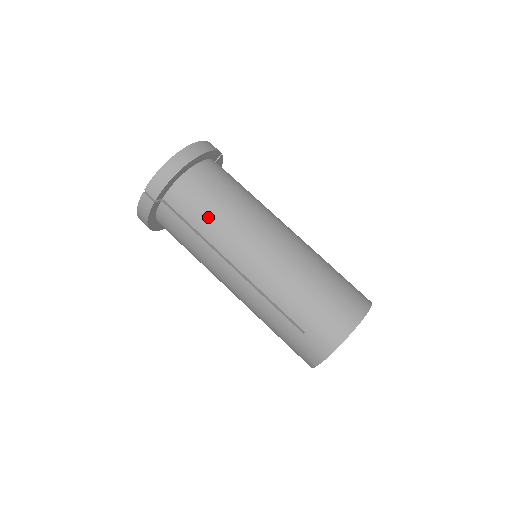
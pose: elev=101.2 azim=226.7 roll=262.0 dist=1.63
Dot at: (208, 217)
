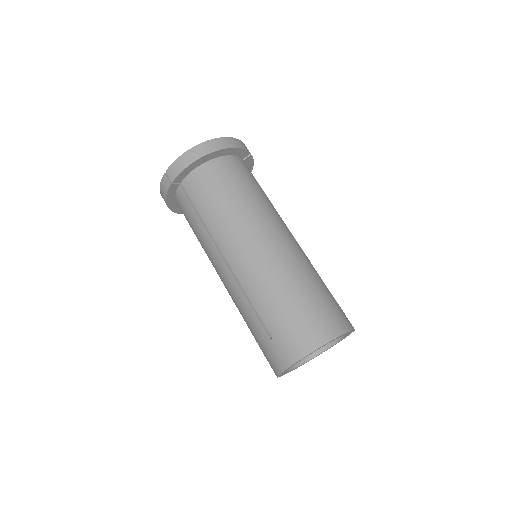
Dot at: (213, 207)
